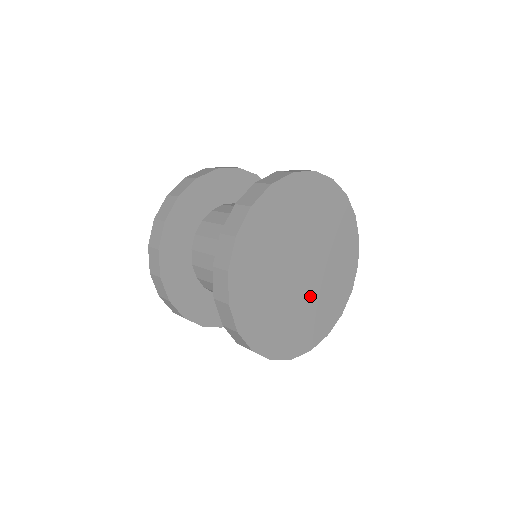
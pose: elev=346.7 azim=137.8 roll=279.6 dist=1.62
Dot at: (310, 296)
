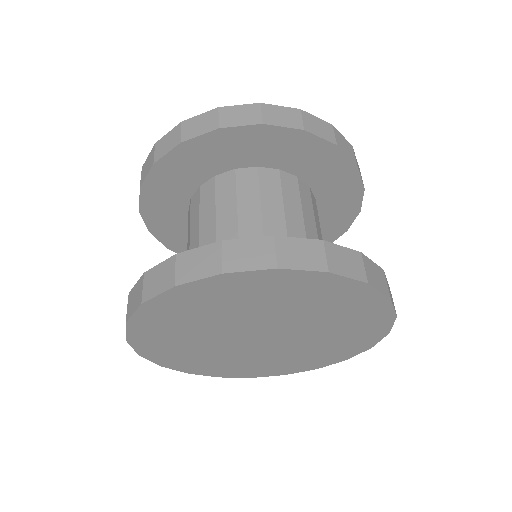
Dot at: (240, 353)
